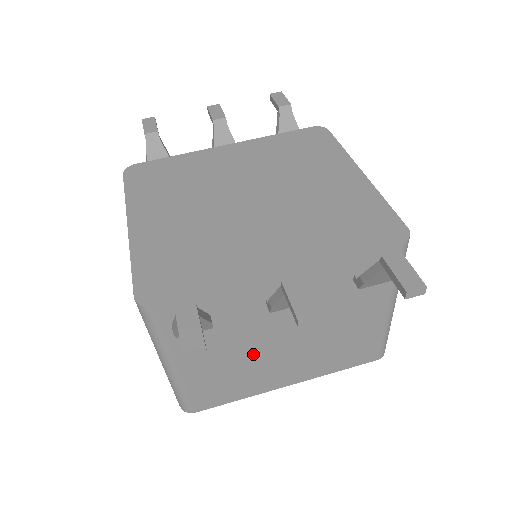
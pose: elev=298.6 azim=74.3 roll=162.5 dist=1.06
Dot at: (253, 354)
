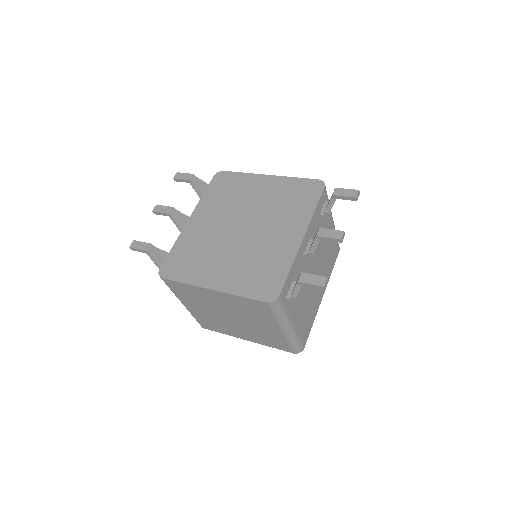
Dot at: (309, 290)
